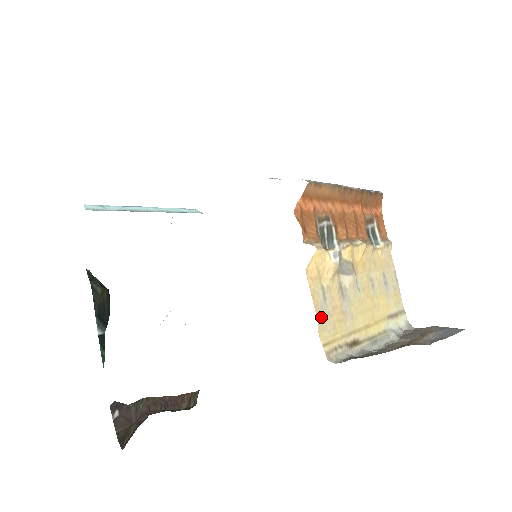
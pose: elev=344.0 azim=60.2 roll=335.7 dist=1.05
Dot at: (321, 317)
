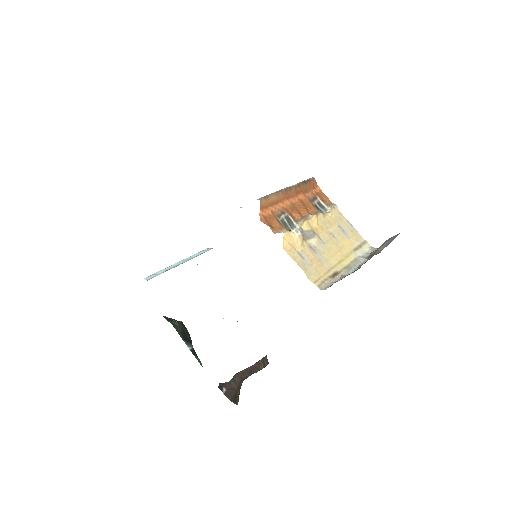
Dot at: (305, 269)
